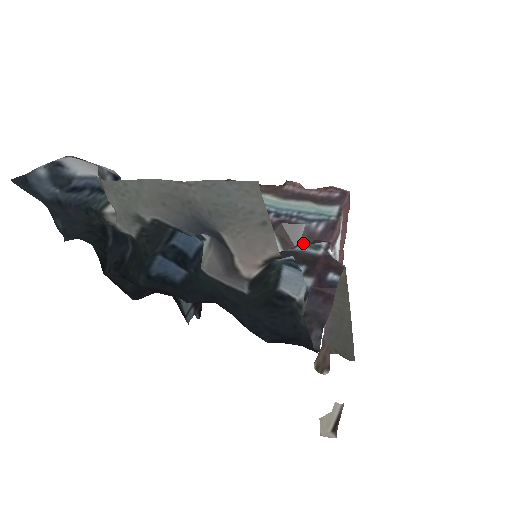
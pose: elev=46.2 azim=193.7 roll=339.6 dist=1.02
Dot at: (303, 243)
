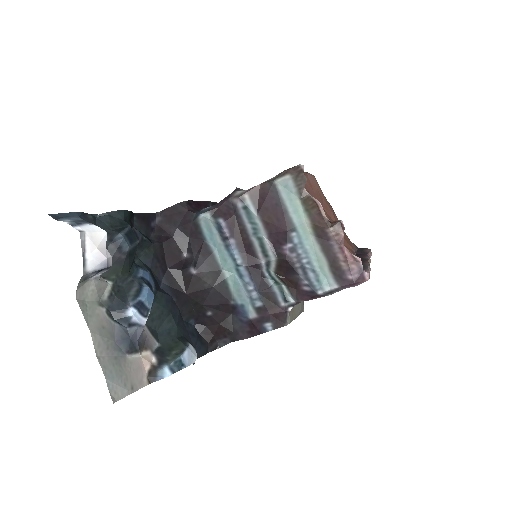
Dot at: (290, 280)
